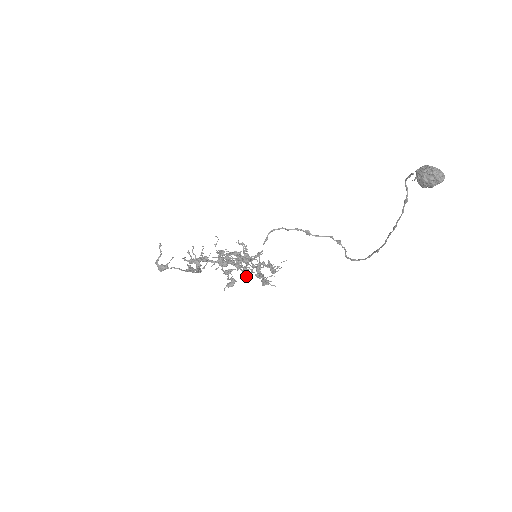
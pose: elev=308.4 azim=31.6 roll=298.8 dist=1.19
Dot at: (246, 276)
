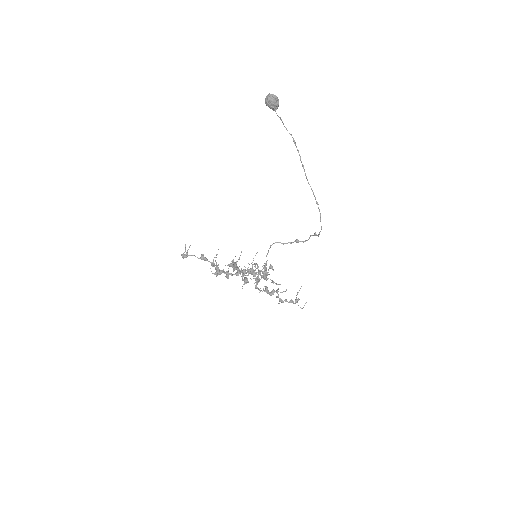
Dot at: (251, 272)
